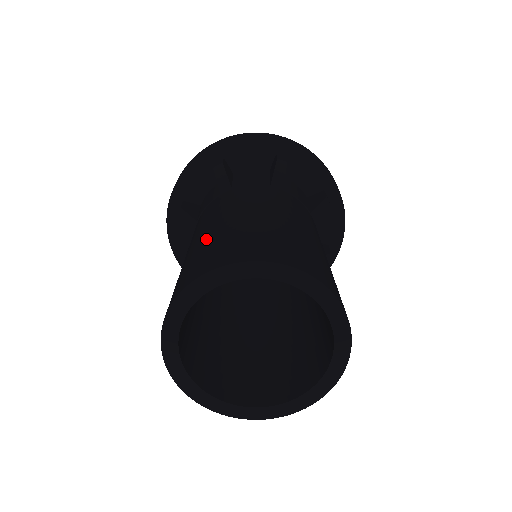
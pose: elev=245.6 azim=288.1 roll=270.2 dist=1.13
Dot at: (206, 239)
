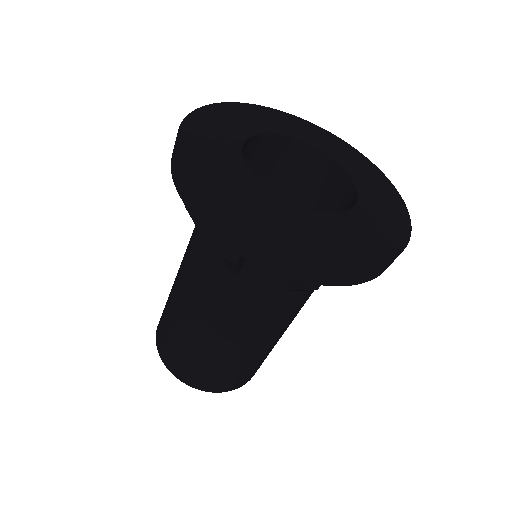
Dot at: (187, 340)
